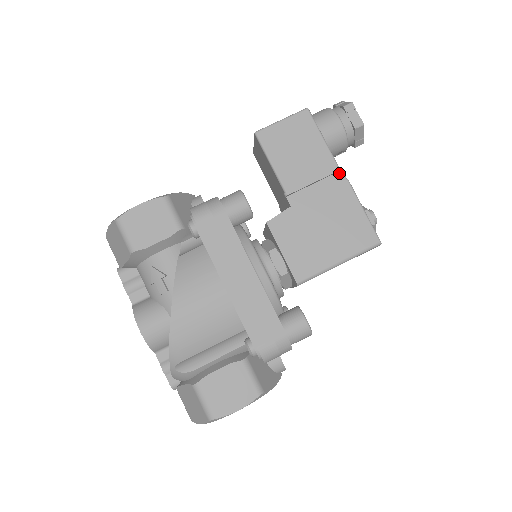
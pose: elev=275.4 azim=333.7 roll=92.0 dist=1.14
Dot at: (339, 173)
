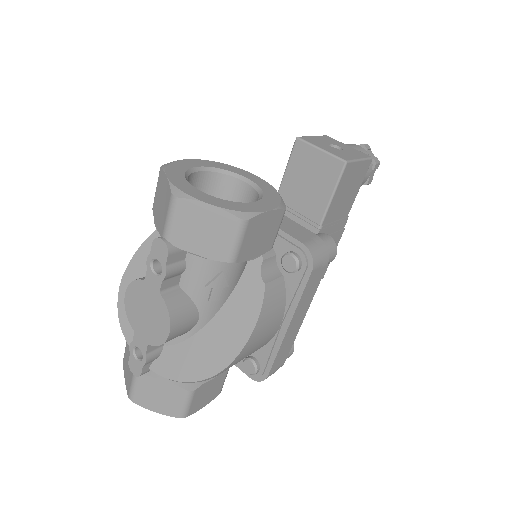
Dot at: (346, 222)
